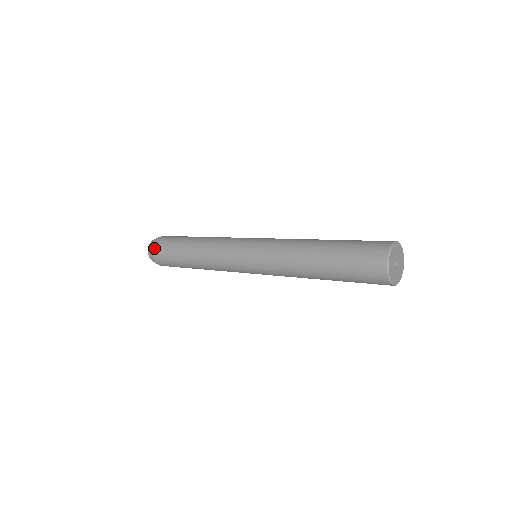
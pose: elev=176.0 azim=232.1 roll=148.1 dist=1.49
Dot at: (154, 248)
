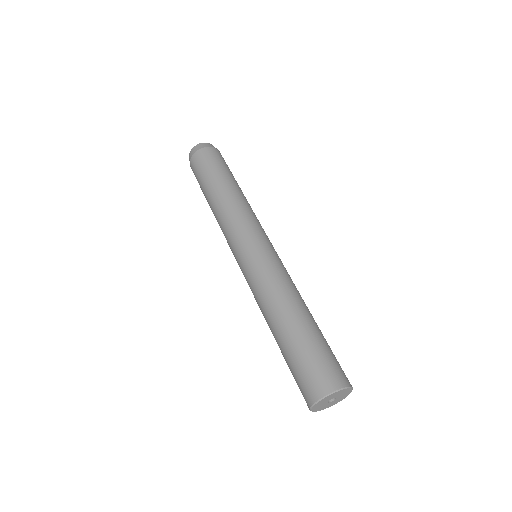
Dot at: (196, 154)
